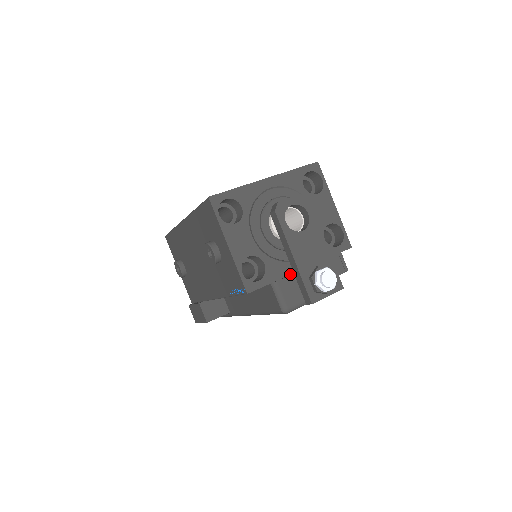
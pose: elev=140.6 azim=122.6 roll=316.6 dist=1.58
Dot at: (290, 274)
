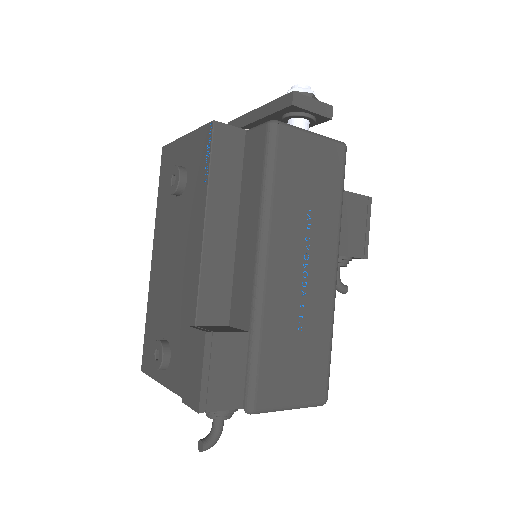
Dot at: occluded
